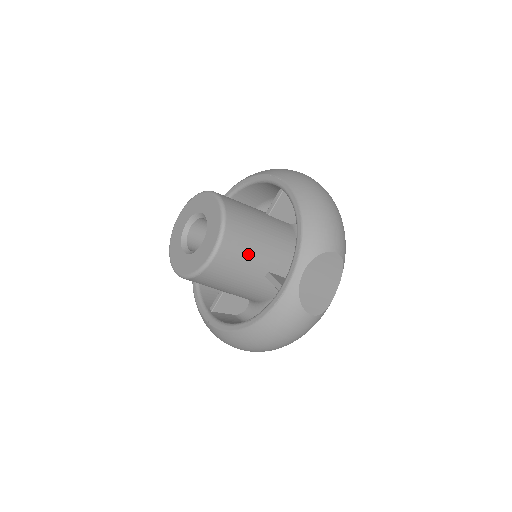
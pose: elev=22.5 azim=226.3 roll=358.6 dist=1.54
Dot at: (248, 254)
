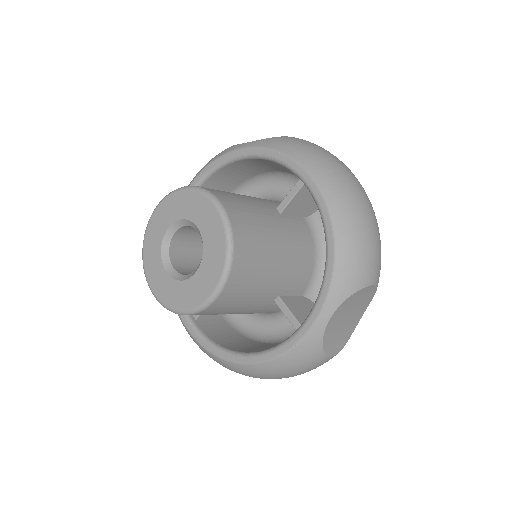
Dot at: (258, 284)
